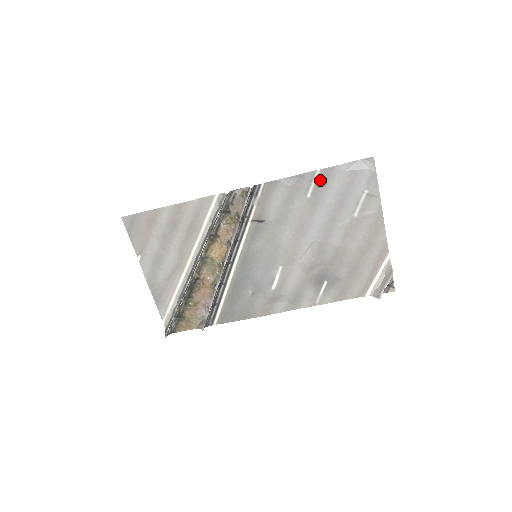
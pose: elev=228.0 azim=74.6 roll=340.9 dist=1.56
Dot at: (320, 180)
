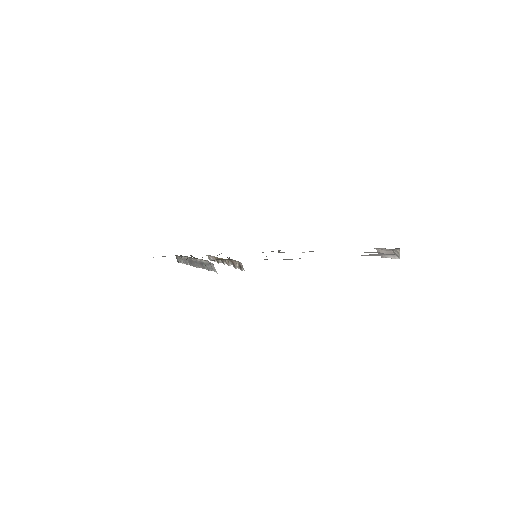
Dot at: occluded
